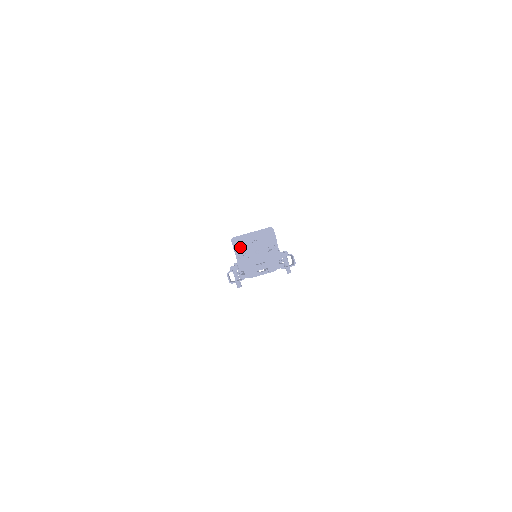
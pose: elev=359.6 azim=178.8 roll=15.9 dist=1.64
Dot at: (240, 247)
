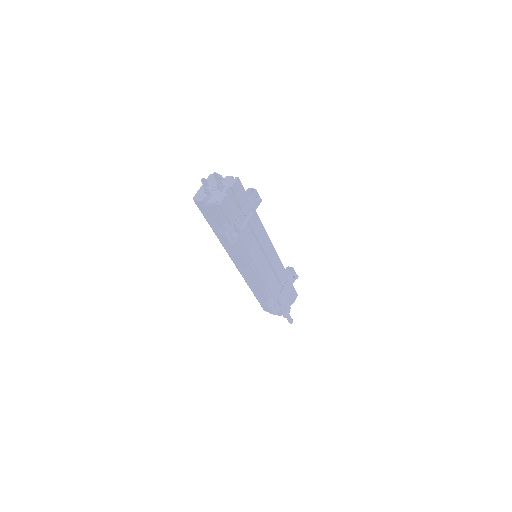
Dot at: (202, 197)
